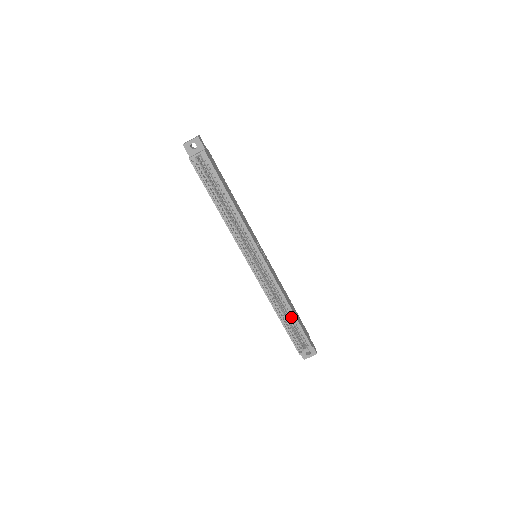
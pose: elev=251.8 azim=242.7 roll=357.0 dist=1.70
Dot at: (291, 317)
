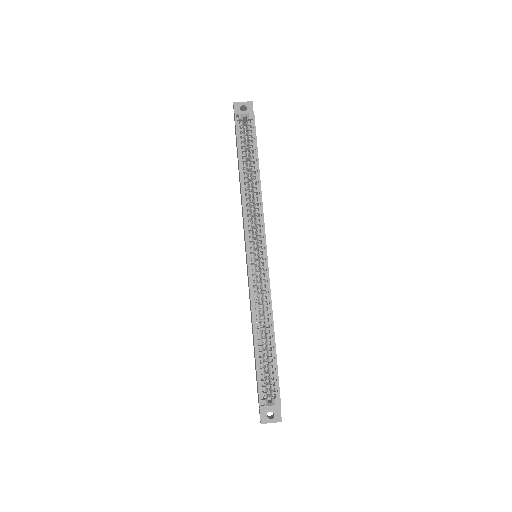
Dot at: (269, 346)
